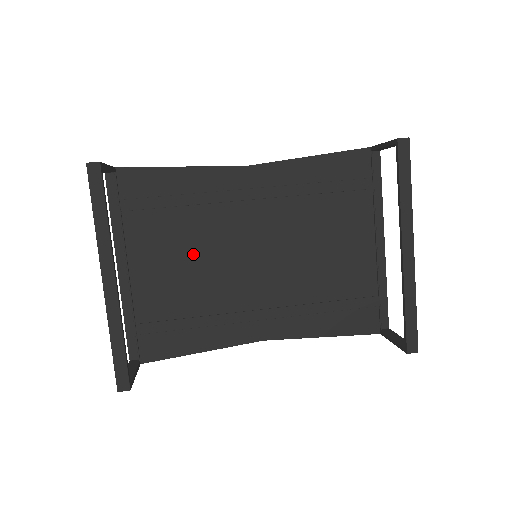
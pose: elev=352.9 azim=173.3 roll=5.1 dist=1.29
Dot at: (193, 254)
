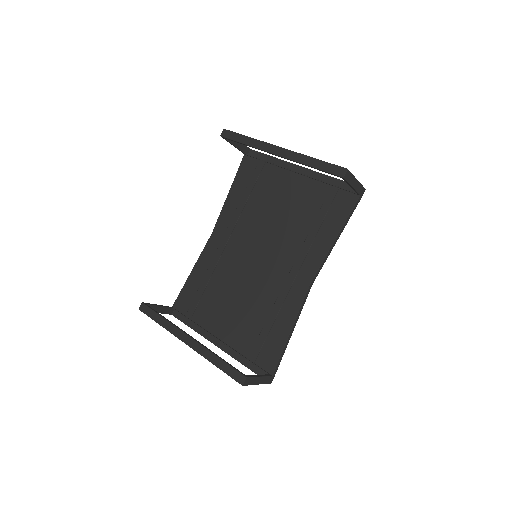
Dot at: (234, 295)
